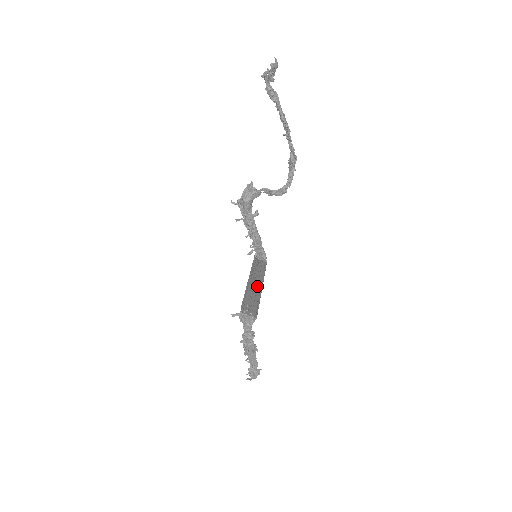
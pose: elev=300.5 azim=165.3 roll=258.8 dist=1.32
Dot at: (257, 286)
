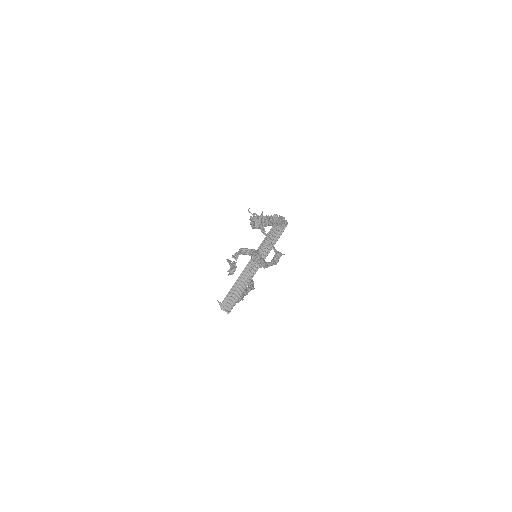
Dot at: (252, 271)
